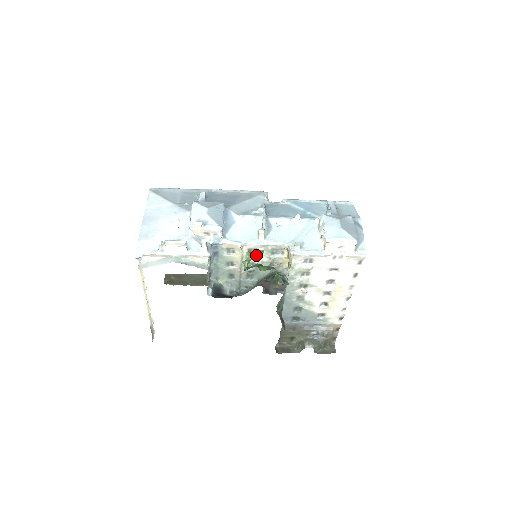
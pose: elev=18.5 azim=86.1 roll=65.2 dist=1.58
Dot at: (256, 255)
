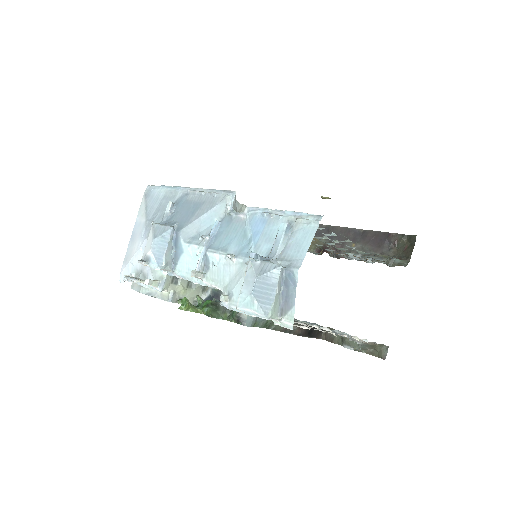
Dot at: occluded
